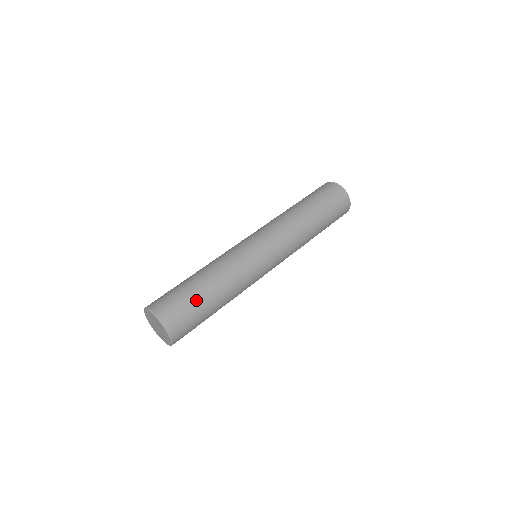
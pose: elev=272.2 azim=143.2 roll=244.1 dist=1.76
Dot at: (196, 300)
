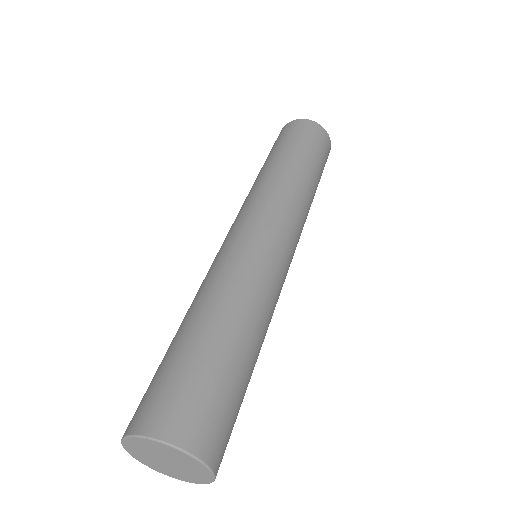
Dot at: (242, 401)
